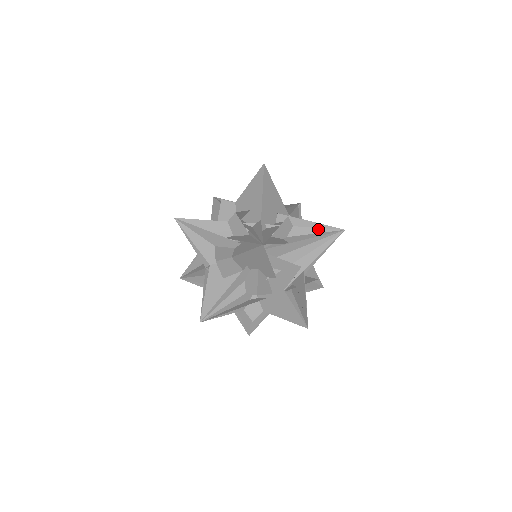
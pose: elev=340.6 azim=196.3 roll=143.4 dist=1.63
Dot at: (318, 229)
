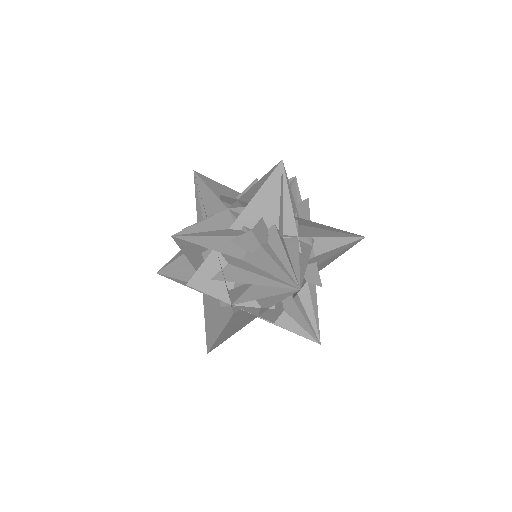
Dot at: (279, 267)
